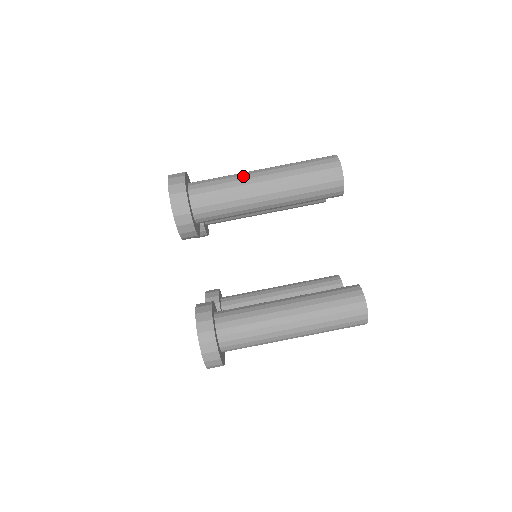
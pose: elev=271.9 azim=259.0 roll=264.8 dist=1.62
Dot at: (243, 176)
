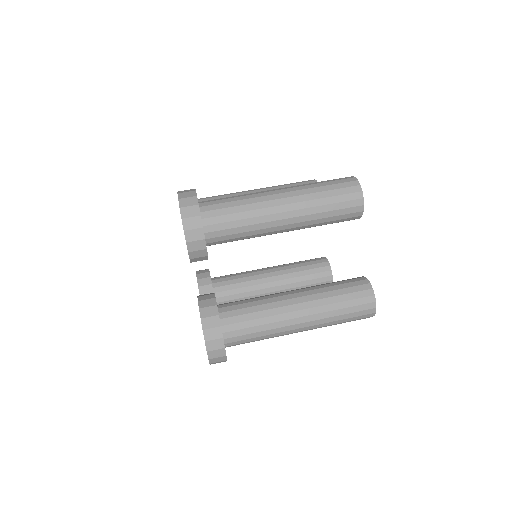
Dot at: occluded
